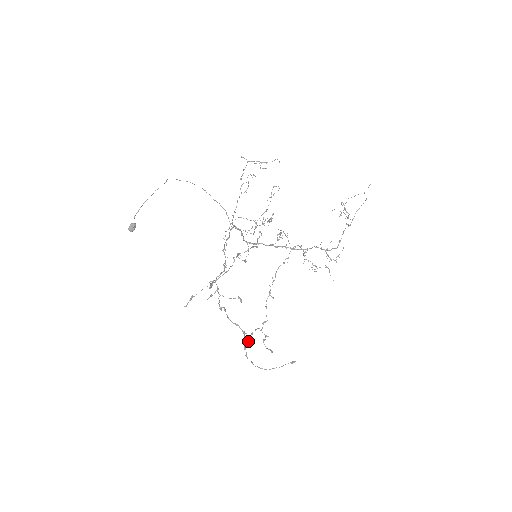
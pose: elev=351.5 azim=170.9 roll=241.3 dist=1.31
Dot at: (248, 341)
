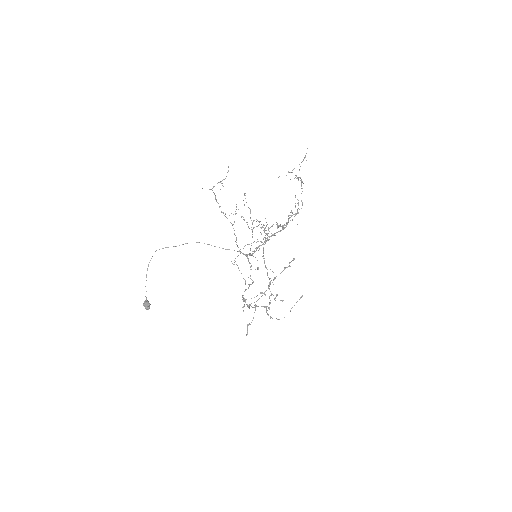
Dot at: (269, 309)
